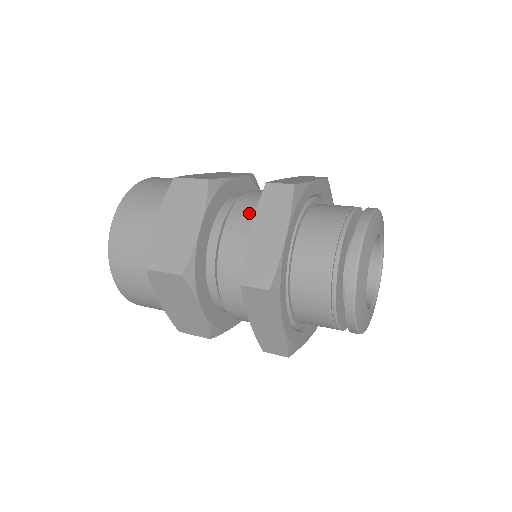
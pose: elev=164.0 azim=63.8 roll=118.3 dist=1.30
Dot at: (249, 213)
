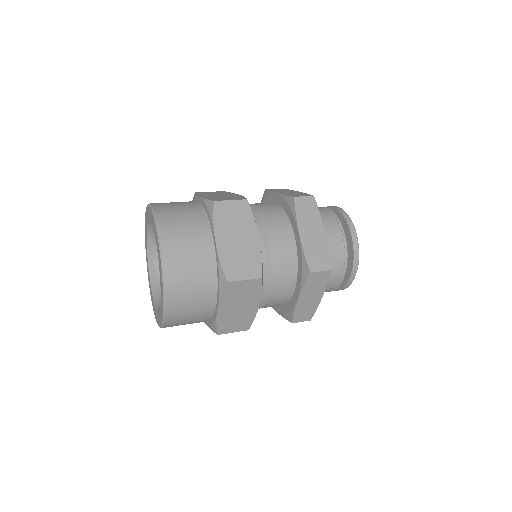
Dot at: occluded
